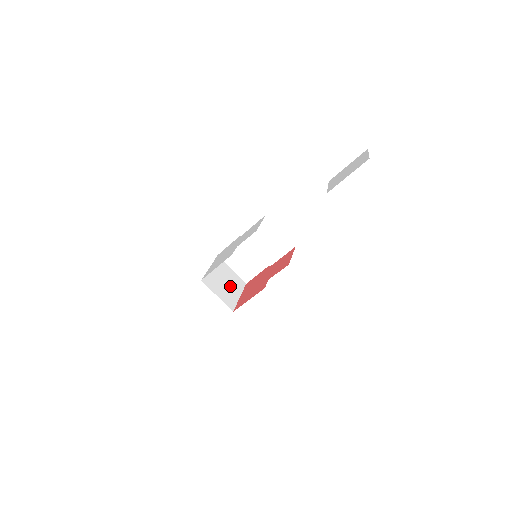
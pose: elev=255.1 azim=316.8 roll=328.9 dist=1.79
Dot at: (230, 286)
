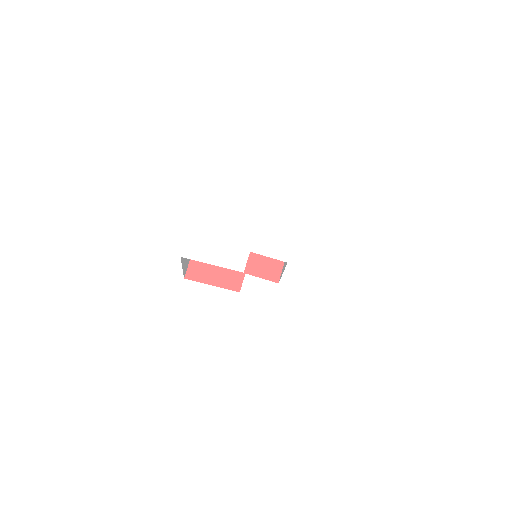
Dot at: occluded
